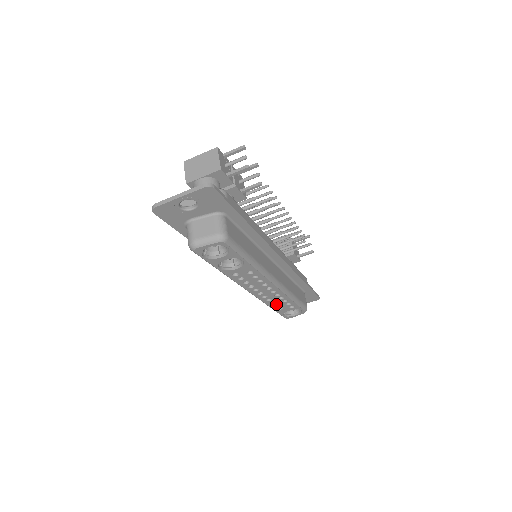
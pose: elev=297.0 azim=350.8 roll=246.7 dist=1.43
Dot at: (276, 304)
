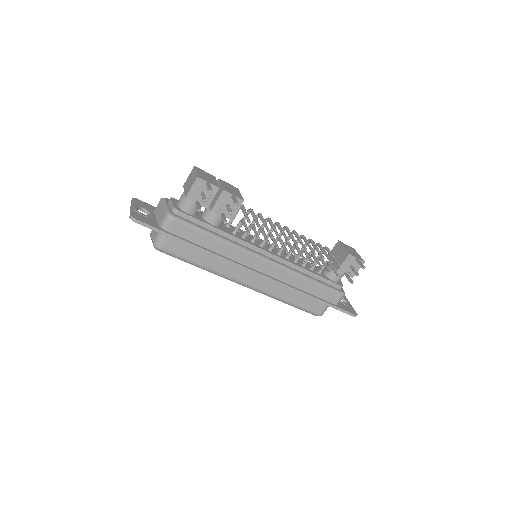
Dot at: occluded
